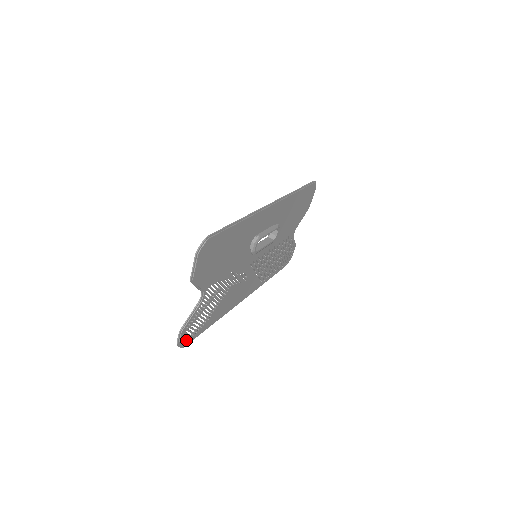
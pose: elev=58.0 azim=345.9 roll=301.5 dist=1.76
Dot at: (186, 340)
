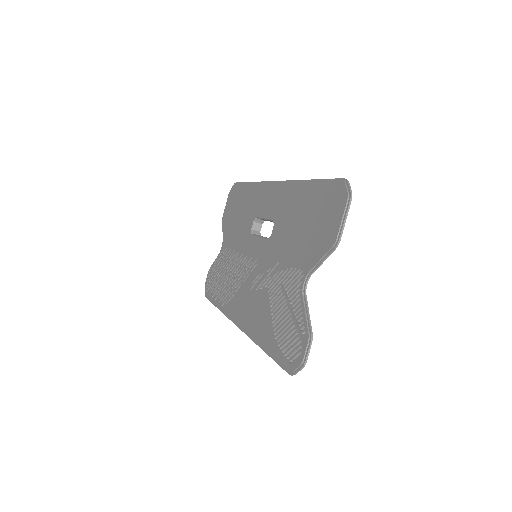
Dot at: (292, 362)
